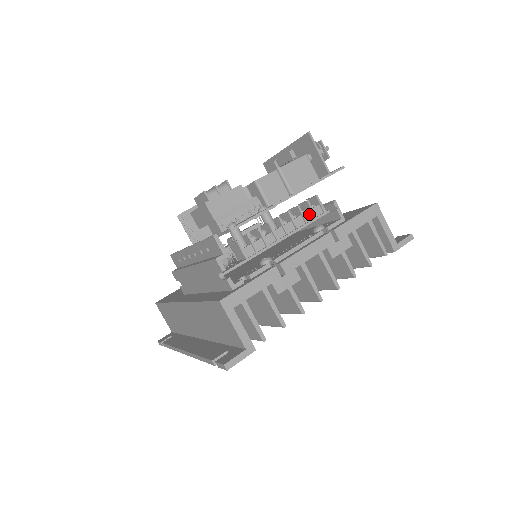
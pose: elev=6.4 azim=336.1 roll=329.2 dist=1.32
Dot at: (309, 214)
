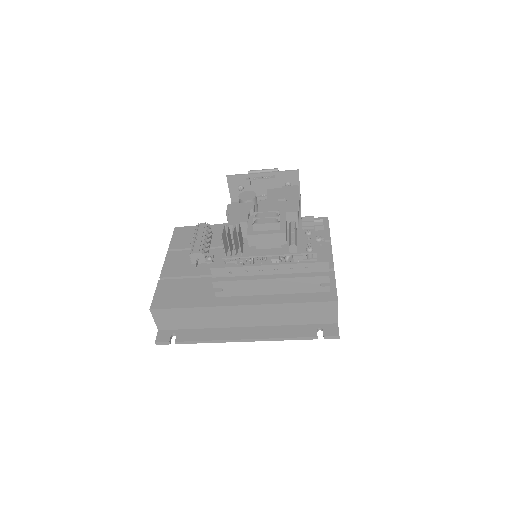
Dot at: occluded
